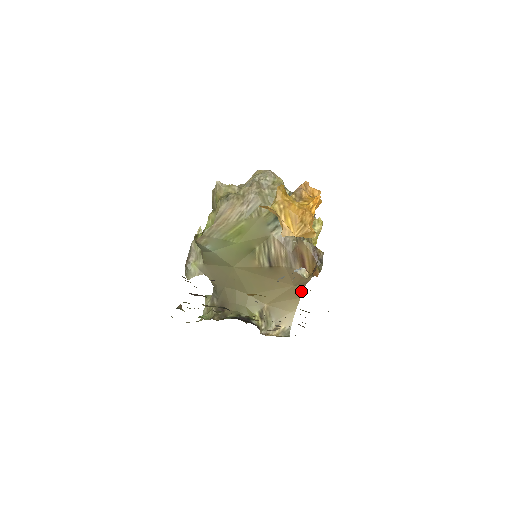
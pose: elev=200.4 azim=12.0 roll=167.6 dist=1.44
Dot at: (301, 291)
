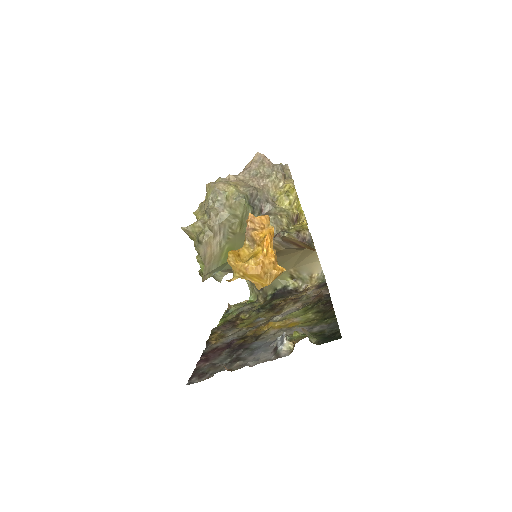
Dot at: occluded
